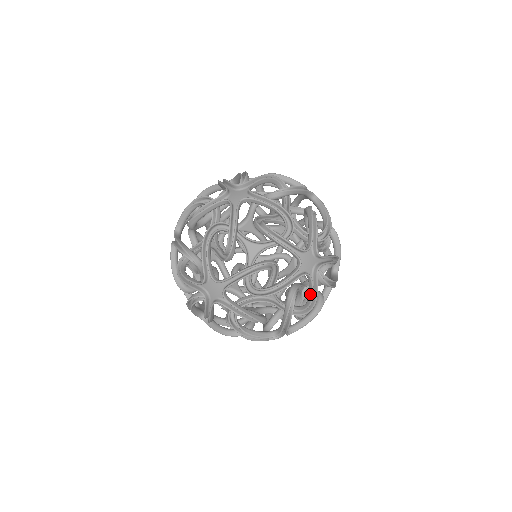
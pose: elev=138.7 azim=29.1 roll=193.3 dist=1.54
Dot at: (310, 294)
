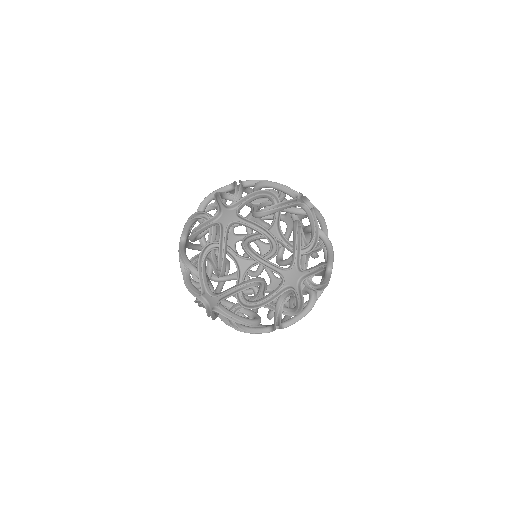
Dot at: occluded
